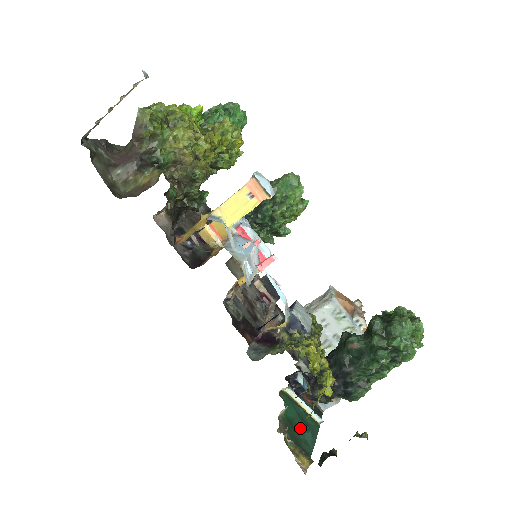
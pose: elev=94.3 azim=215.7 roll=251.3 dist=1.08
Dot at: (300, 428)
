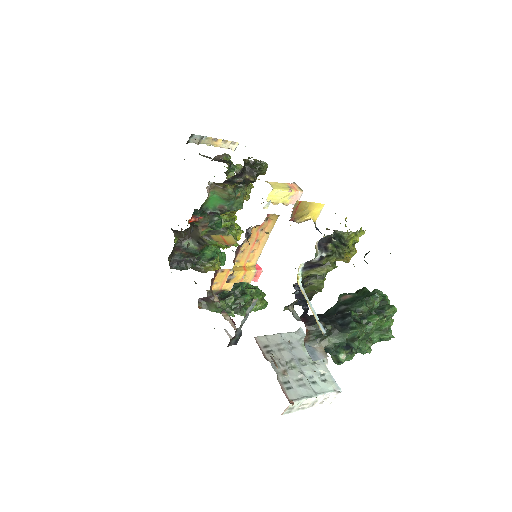
Dot at: occluded
